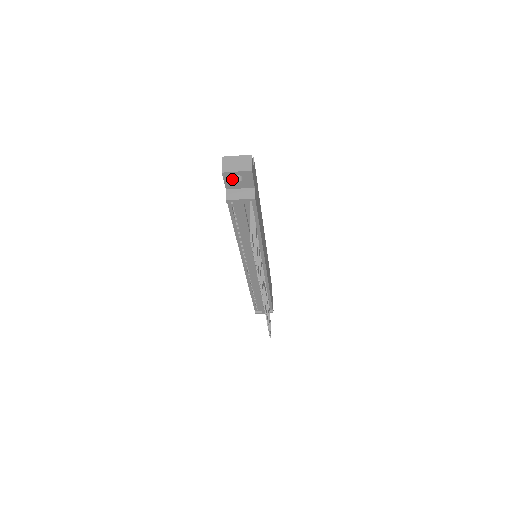
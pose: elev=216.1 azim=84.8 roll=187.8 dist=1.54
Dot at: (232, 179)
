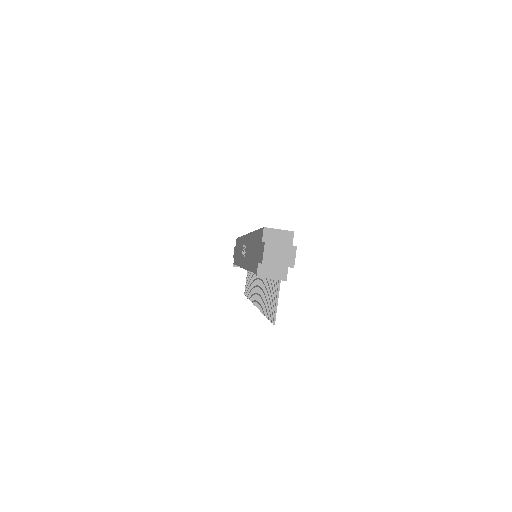
Dot at: occluded
